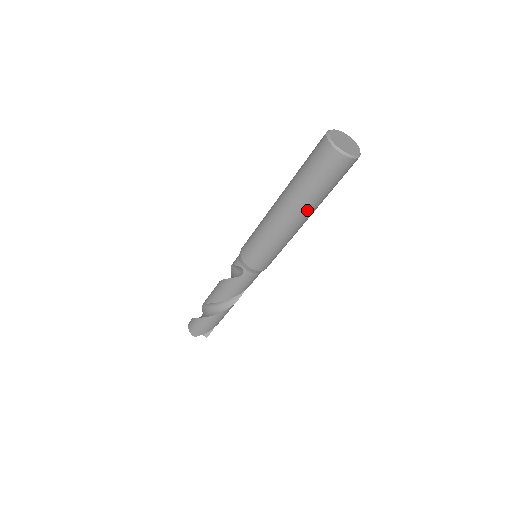
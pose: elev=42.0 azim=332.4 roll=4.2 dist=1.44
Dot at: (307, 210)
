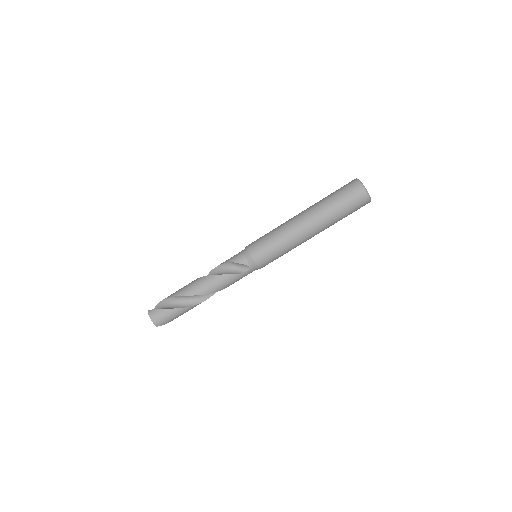
Dot at: occluded
